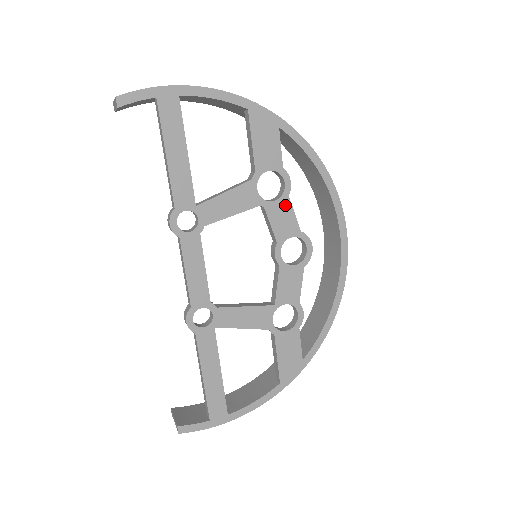
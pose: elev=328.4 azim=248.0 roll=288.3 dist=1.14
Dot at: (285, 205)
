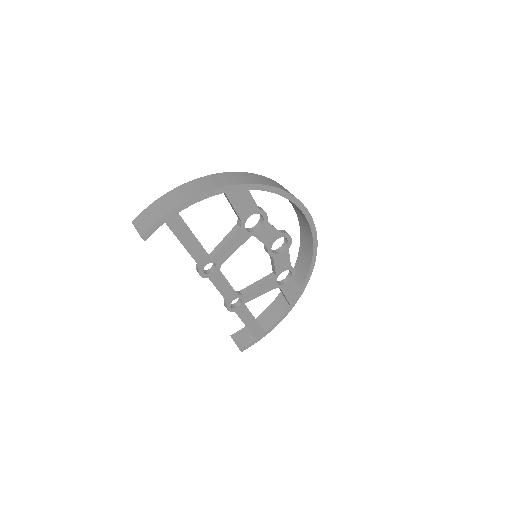
Dot at: (267, 227)
